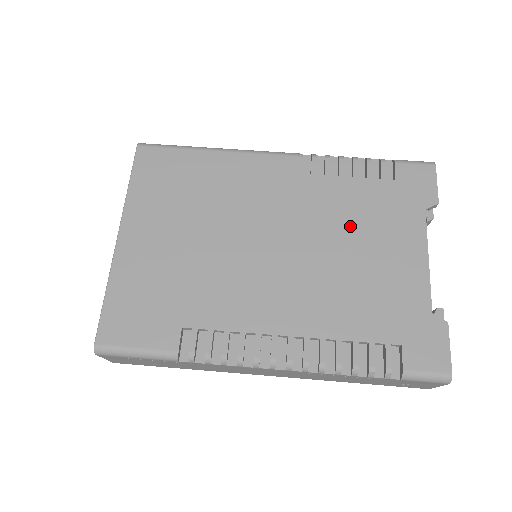
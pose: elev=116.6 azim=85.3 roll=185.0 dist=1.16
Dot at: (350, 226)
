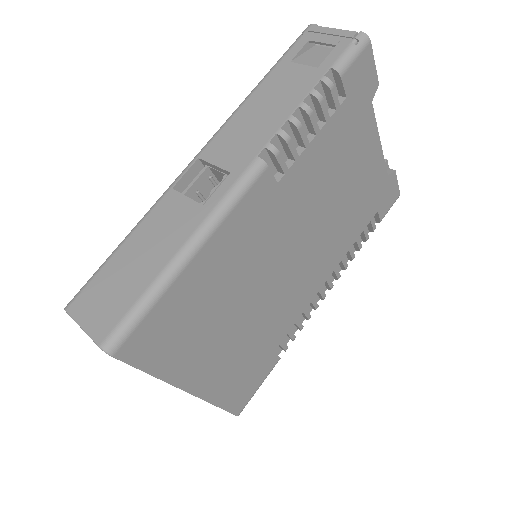
Dot at: (331, 180)
